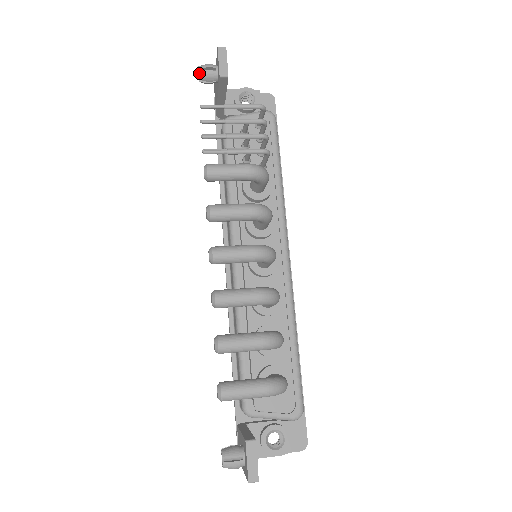
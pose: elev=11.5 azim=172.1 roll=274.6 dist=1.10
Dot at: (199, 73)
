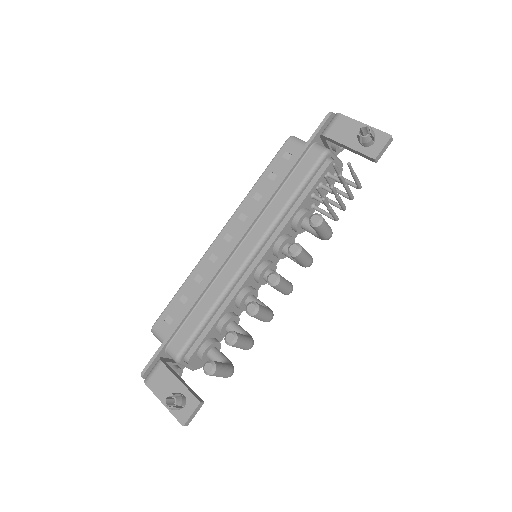
Dot at: (368, 136)
